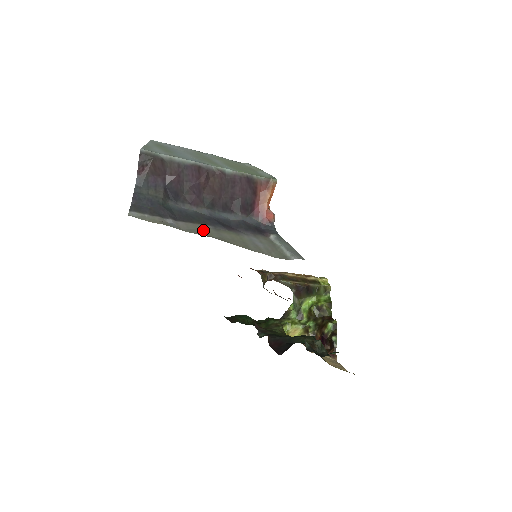
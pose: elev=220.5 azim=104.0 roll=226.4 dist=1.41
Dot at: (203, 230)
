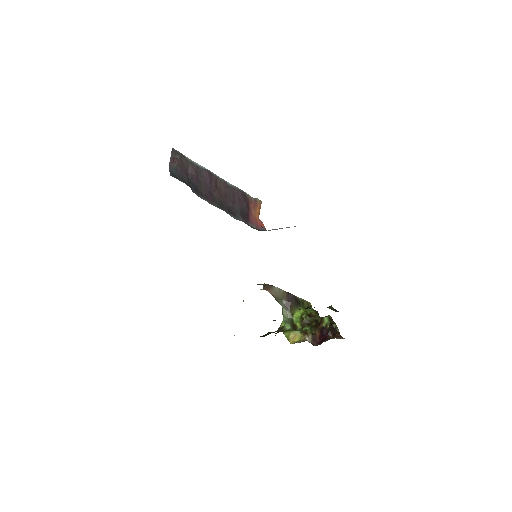
Dot at: occluded
